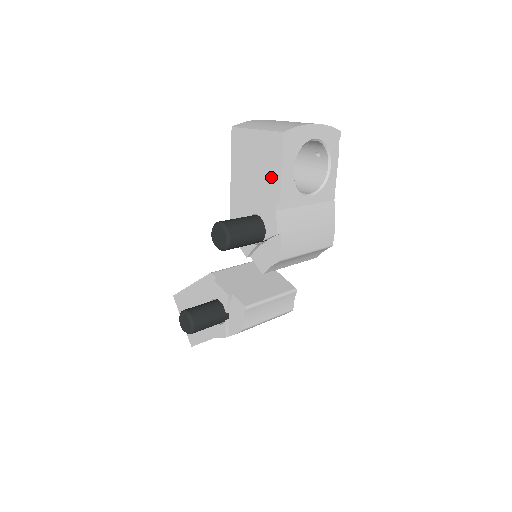
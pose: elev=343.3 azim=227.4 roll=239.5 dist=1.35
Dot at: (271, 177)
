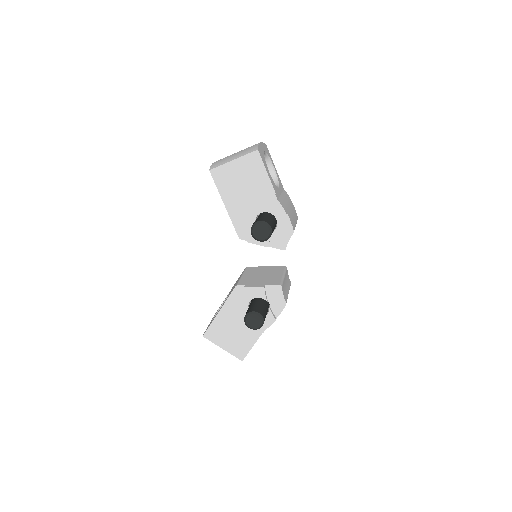
Dot at: (261, 183)
